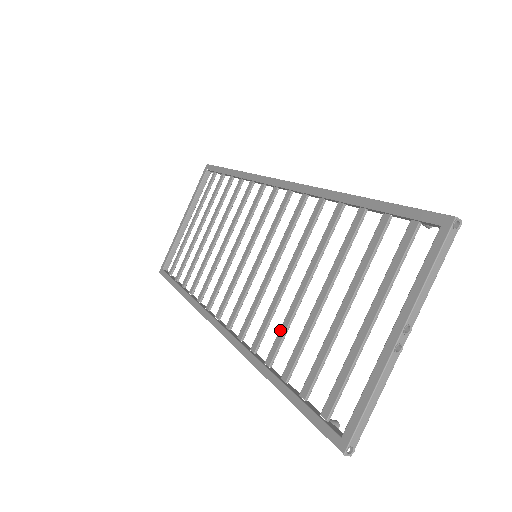
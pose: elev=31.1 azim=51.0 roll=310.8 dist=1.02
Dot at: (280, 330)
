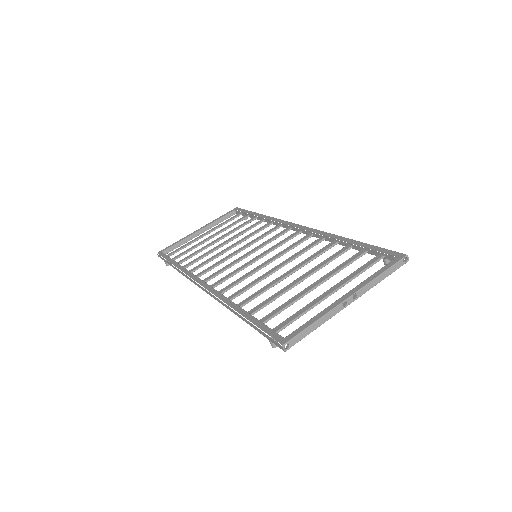
Dot at: (259, 290)
